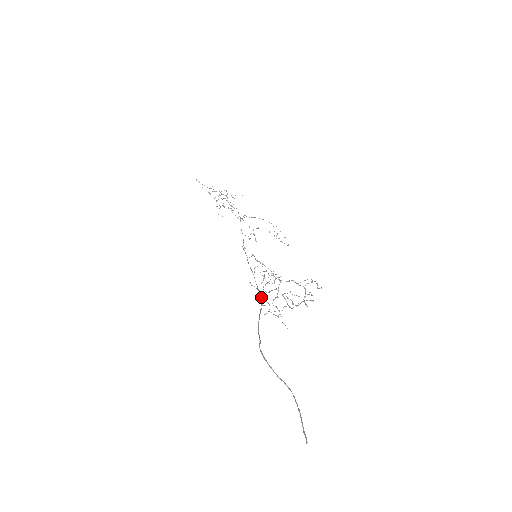
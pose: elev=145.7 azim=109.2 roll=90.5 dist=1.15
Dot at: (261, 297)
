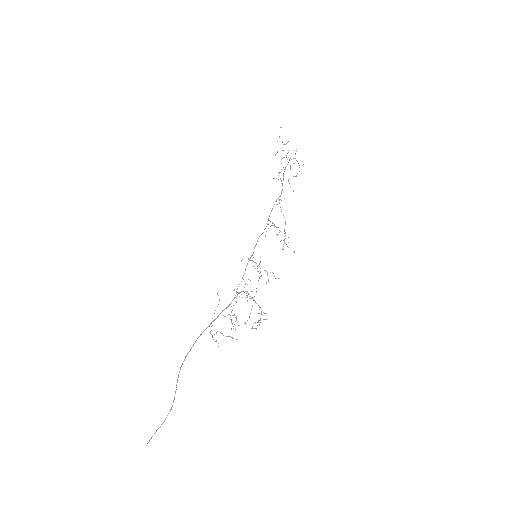
Dot at: (247, 295)
